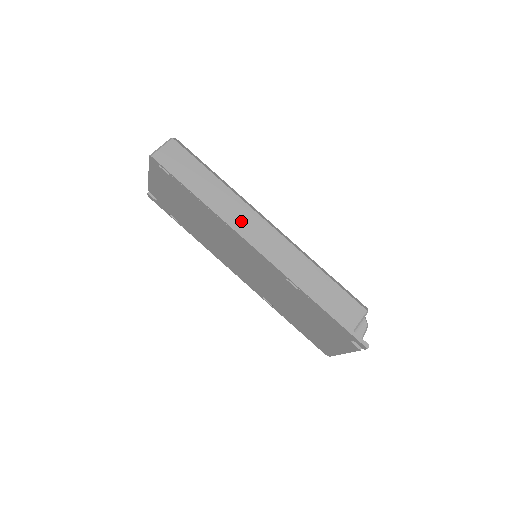
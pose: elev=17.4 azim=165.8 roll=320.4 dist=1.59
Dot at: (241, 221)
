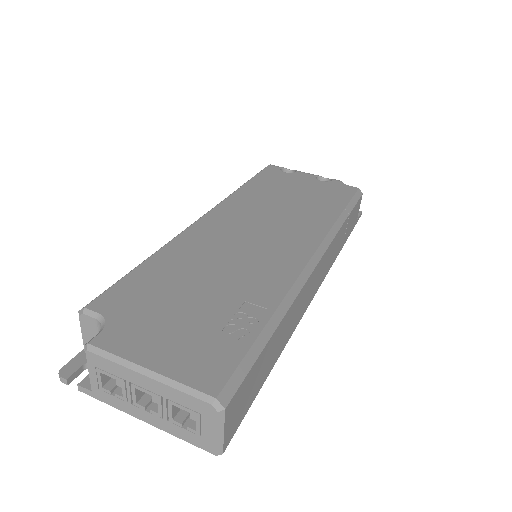
Dot at: (303, 305)
